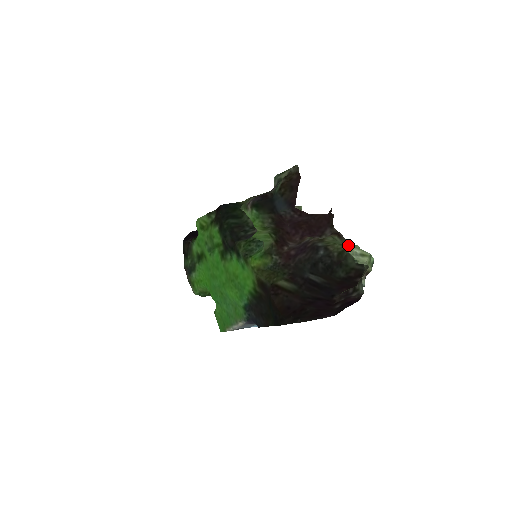
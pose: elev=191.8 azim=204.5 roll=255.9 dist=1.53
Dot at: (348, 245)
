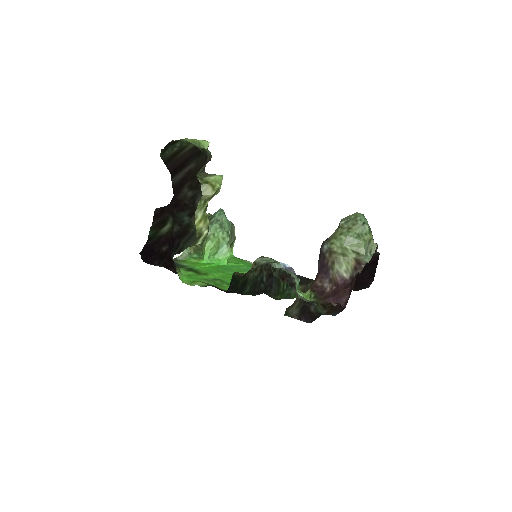
Dot at: (365, 258)
